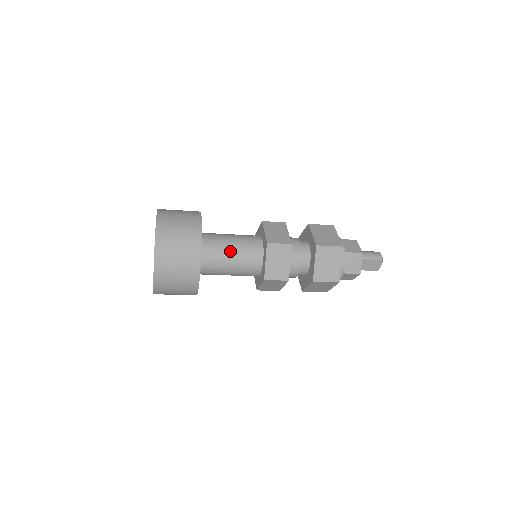
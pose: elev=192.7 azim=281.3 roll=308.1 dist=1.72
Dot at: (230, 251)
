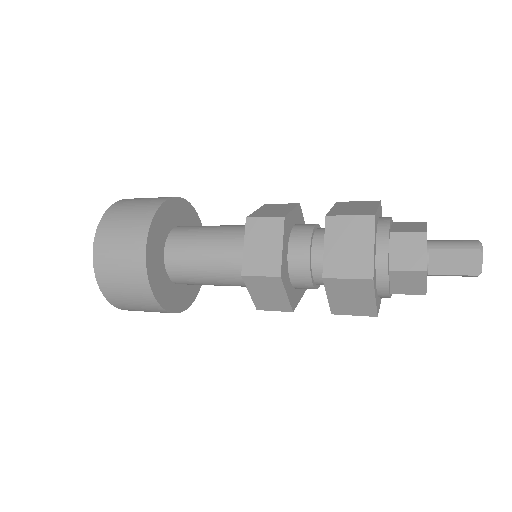
Dot at: (204, 240)
